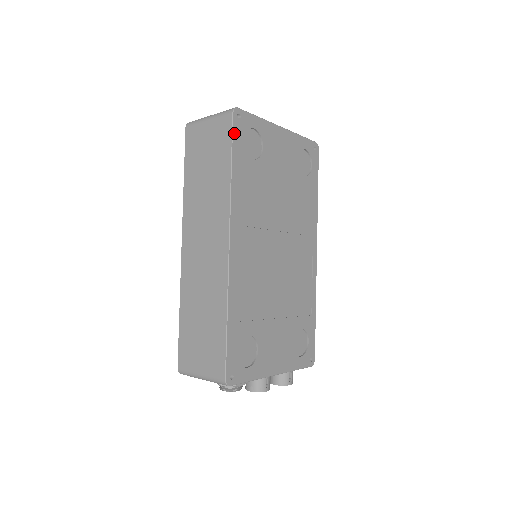
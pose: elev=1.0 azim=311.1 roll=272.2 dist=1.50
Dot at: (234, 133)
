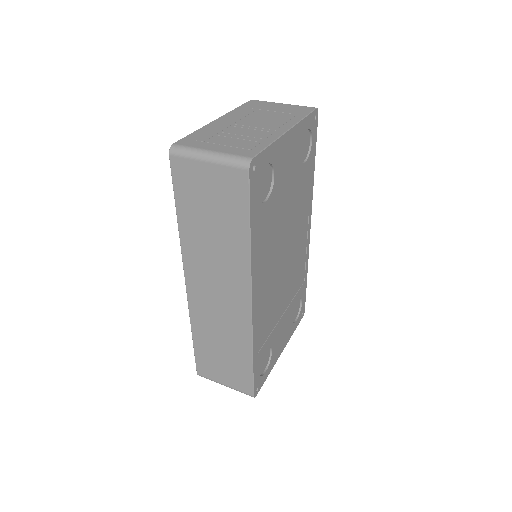
Dot at: (251, 193)
